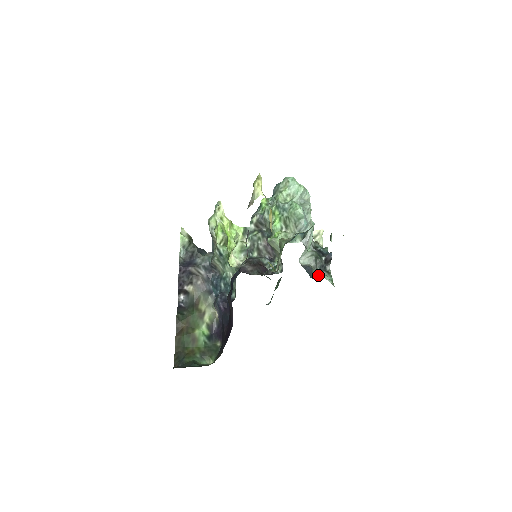
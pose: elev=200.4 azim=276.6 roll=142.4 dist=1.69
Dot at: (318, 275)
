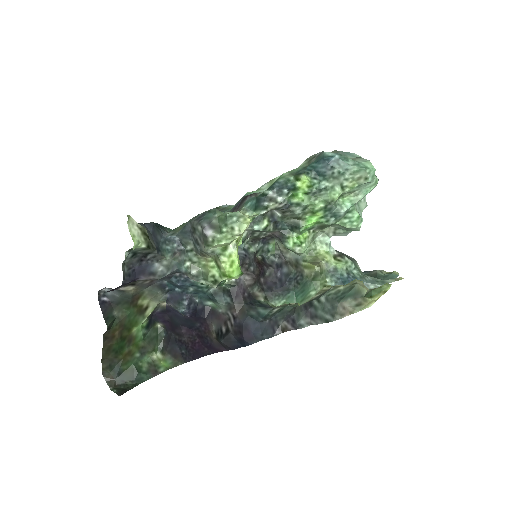
Dot at: occluded
